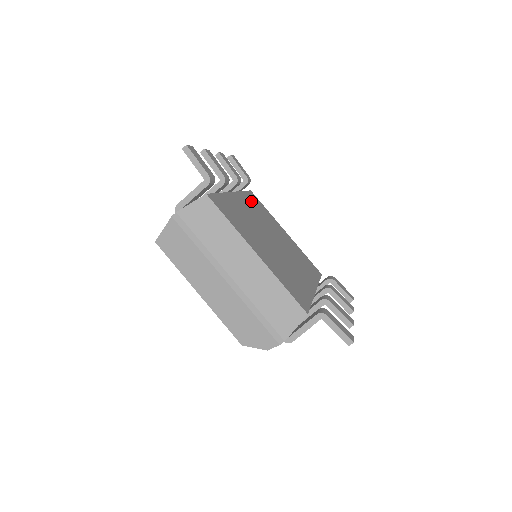
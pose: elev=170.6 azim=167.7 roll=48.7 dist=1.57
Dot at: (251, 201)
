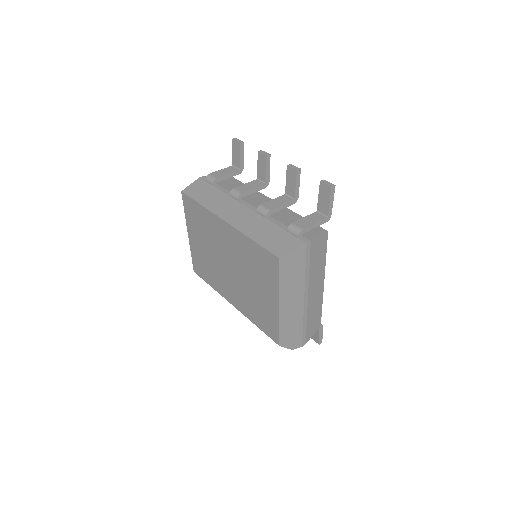
Dot at: occluded
